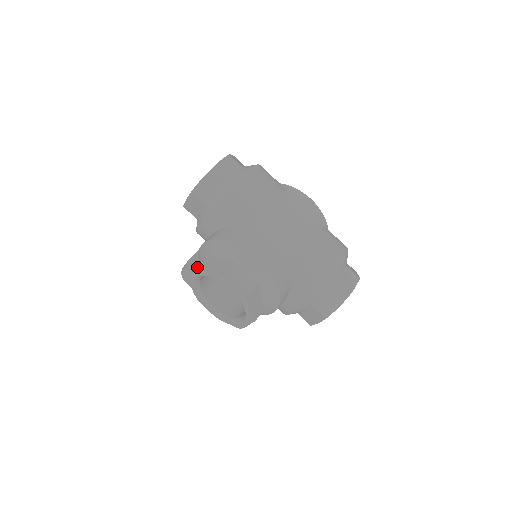
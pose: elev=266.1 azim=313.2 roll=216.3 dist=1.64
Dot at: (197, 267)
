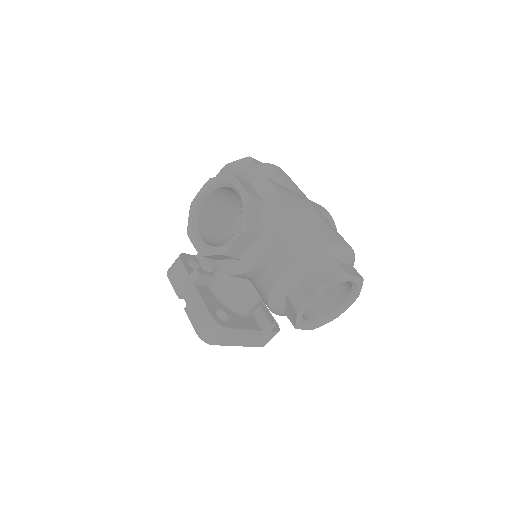
Dot at: (210, 178)
